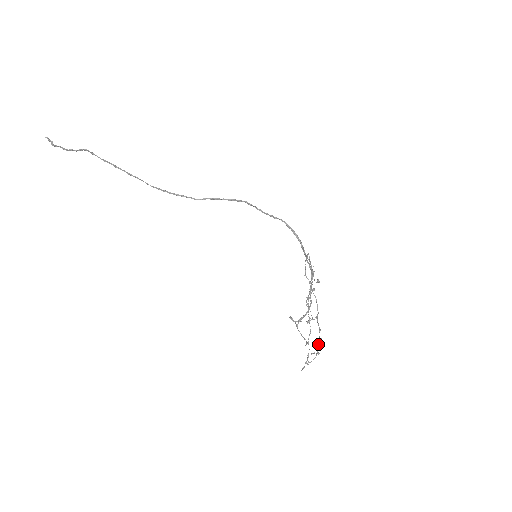
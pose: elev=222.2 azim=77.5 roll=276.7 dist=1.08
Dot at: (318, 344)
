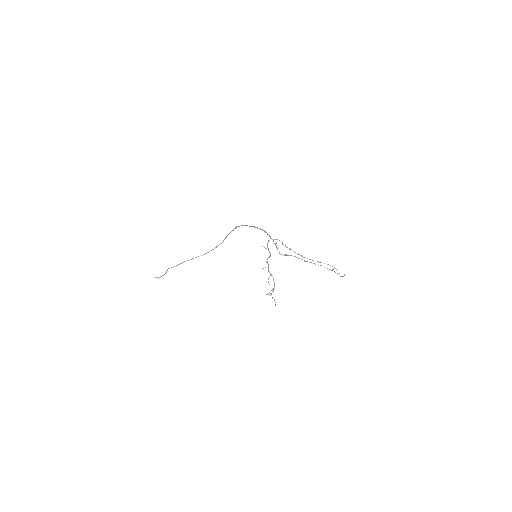
Dot at: occluded
